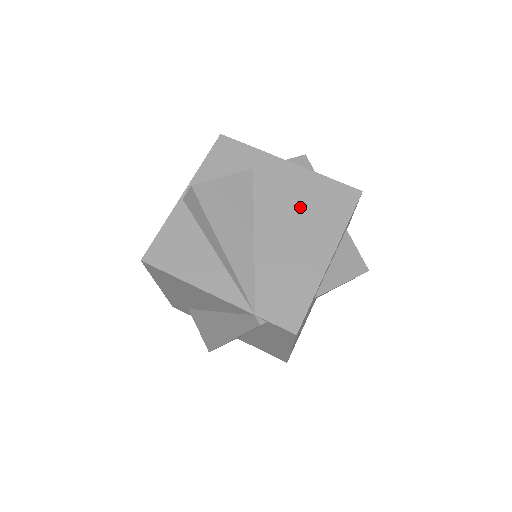
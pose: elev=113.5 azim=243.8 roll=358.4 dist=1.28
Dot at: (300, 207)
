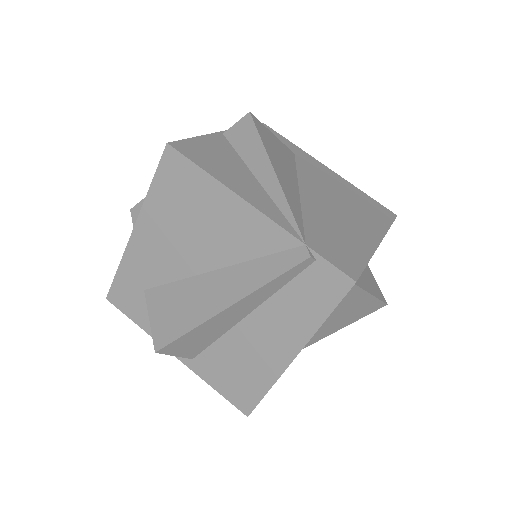
Dot at: (343, 196)
